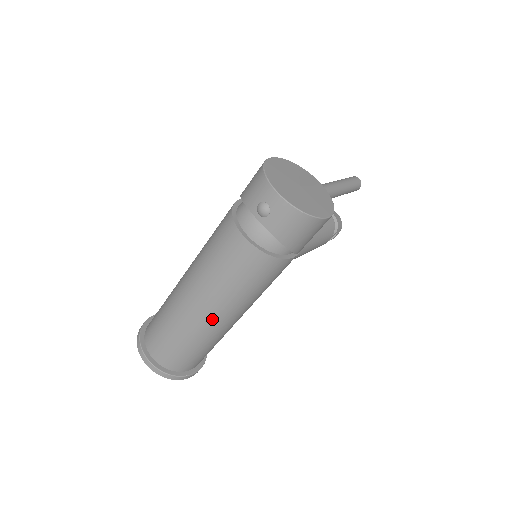
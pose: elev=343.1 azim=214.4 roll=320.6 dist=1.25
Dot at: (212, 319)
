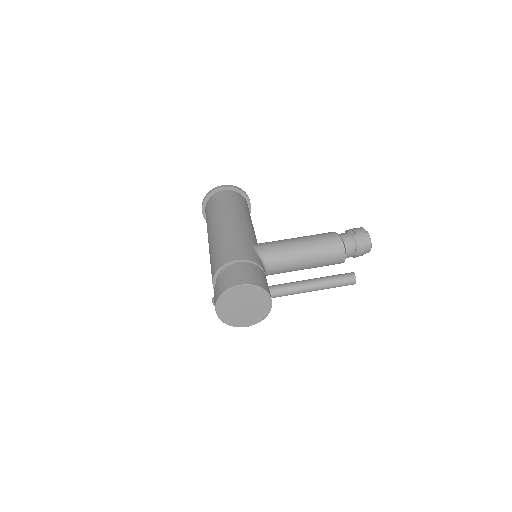
Dot at: occluded
